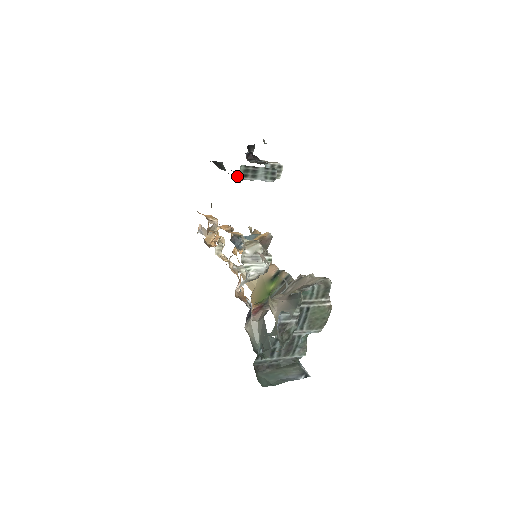
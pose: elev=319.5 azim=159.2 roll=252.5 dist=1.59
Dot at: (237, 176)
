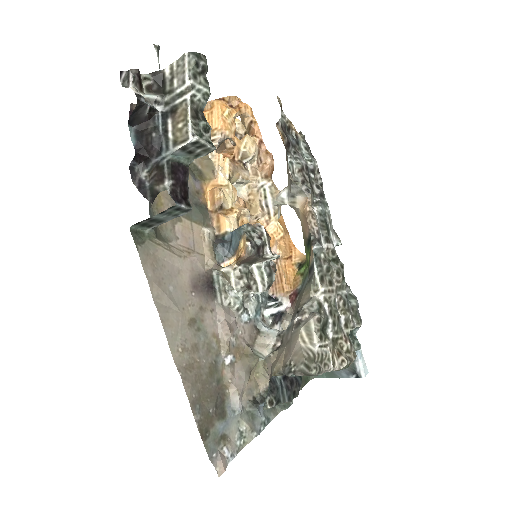
Dot at: occluded
